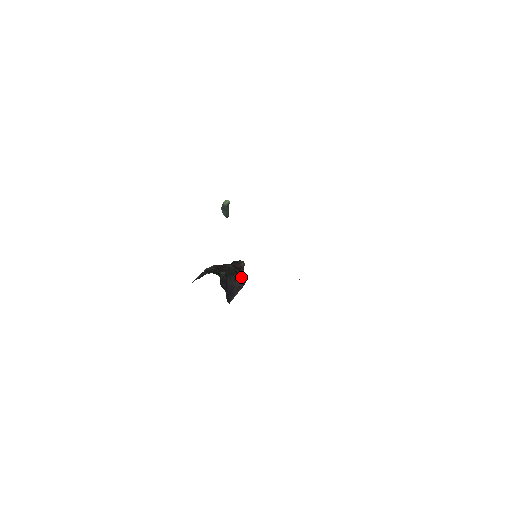
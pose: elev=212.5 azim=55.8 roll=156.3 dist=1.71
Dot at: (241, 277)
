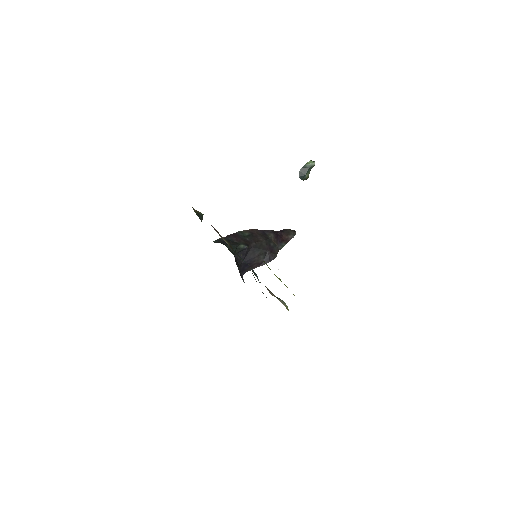
Dot at: (269, 254)
